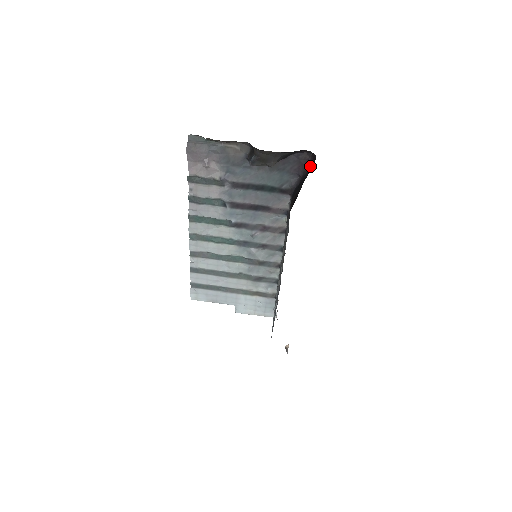
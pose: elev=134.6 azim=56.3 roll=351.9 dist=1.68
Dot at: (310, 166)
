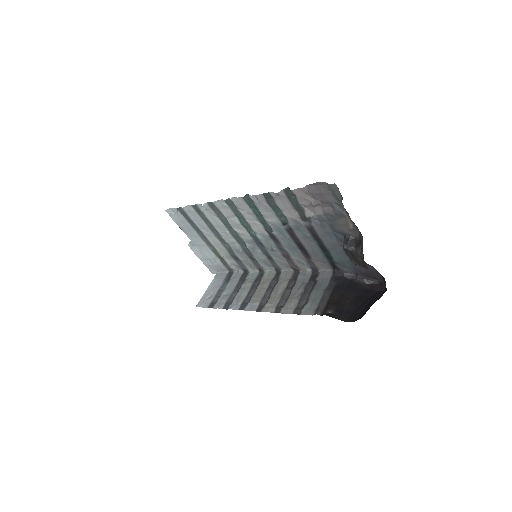
Dot at: (372, 283)
